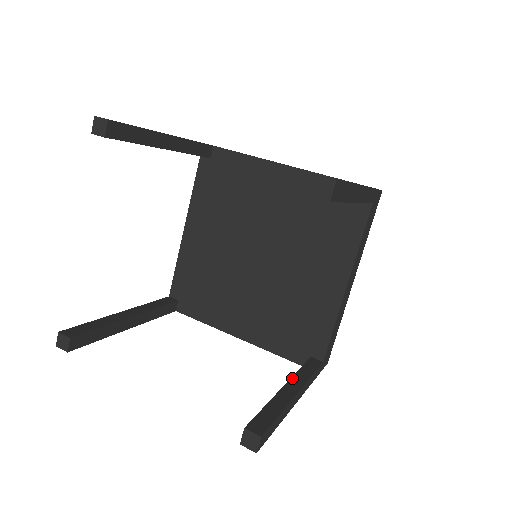
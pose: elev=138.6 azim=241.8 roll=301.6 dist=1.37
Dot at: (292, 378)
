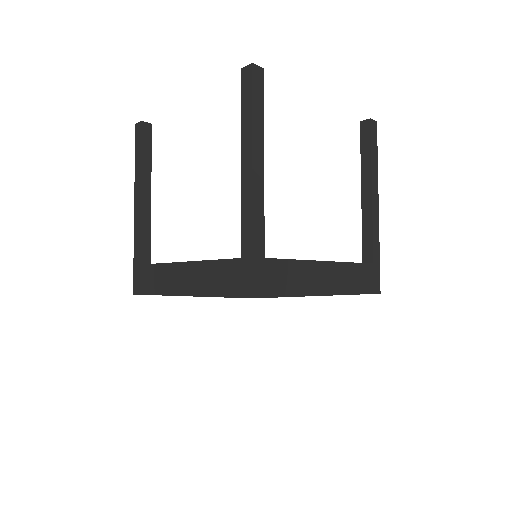
Dot at: occluded
